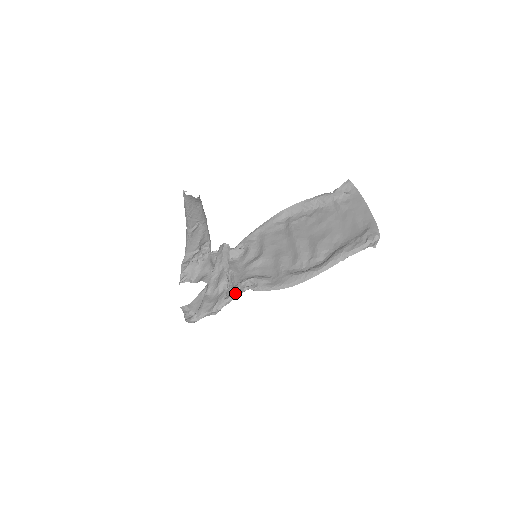
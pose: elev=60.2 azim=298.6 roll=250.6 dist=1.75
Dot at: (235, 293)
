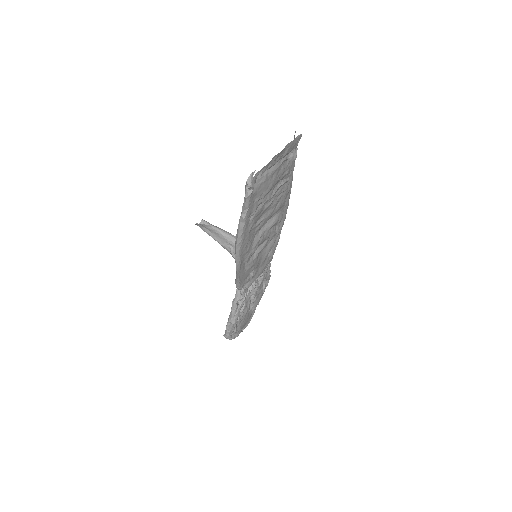
Dot at: (234, 298)
